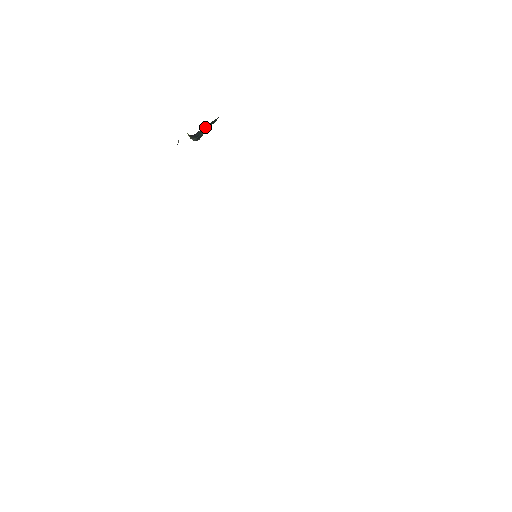
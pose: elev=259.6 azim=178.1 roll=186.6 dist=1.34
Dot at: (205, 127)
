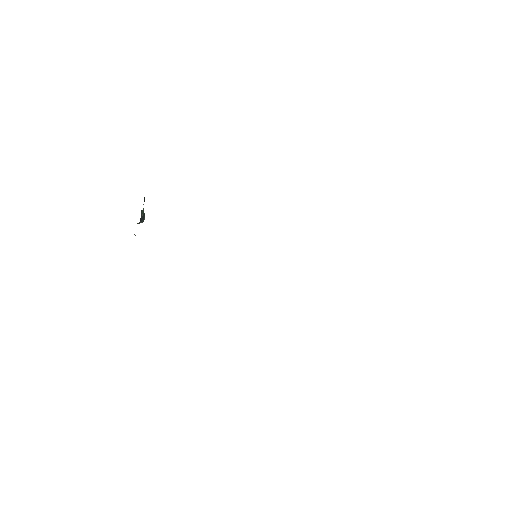
Dot at: occluded
